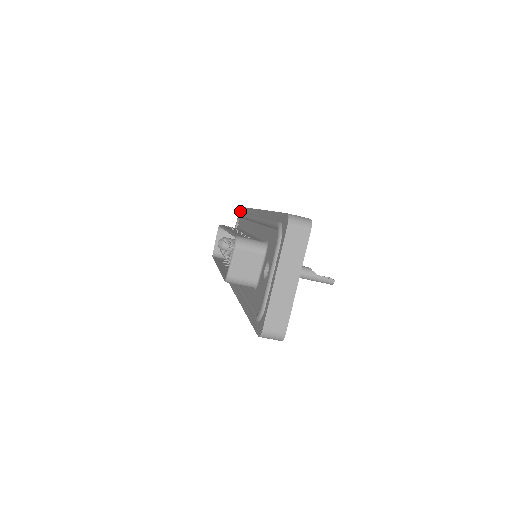
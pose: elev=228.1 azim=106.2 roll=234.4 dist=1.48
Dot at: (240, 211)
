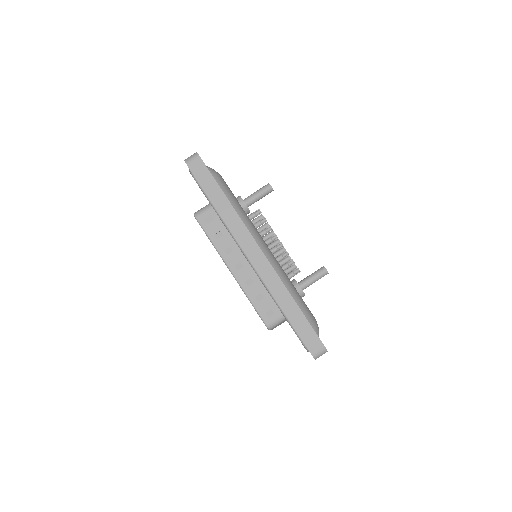
Dot at: occluded
